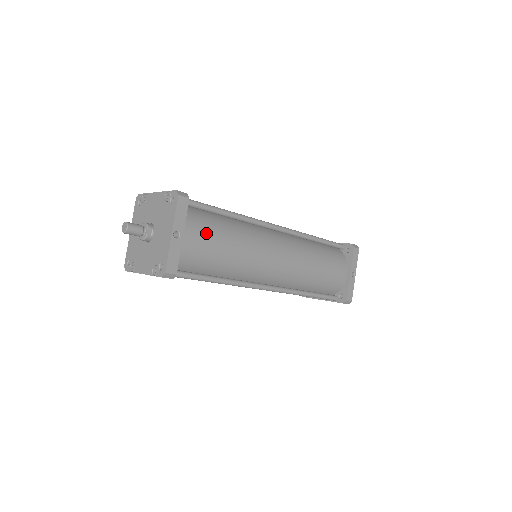
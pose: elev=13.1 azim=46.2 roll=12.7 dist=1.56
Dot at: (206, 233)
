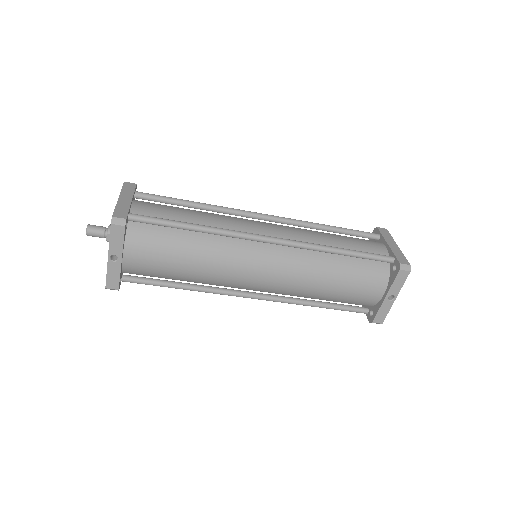
Dot at: (156, 253)
